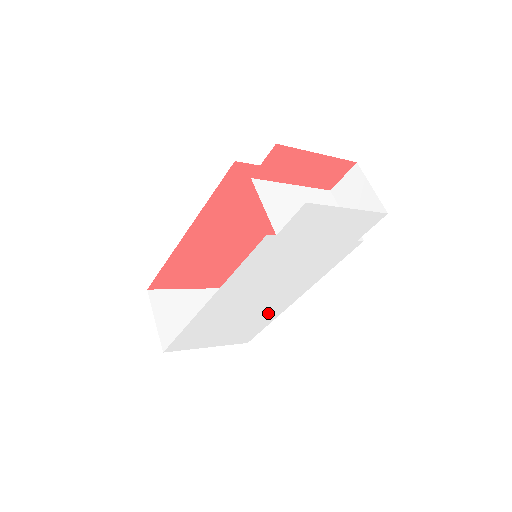
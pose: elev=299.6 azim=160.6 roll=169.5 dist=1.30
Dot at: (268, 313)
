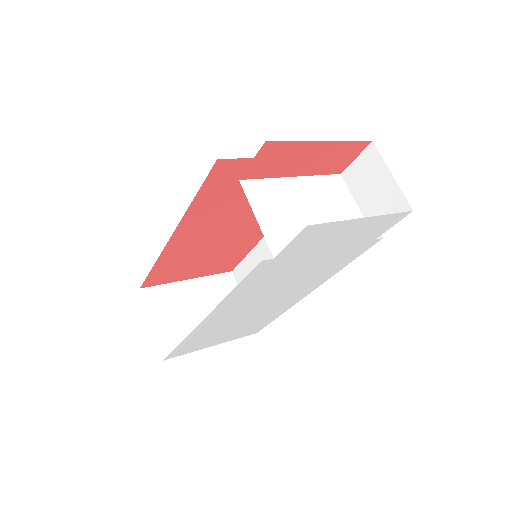
Dot at: (276, 310)
